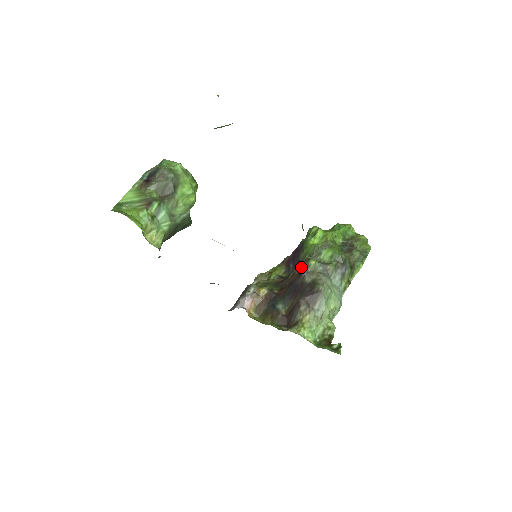
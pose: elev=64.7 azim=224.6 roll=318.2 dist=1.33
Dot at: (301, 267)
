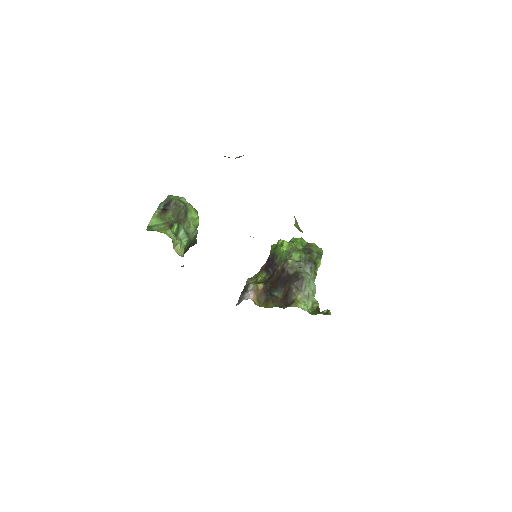
Dot at: (282, 266)
